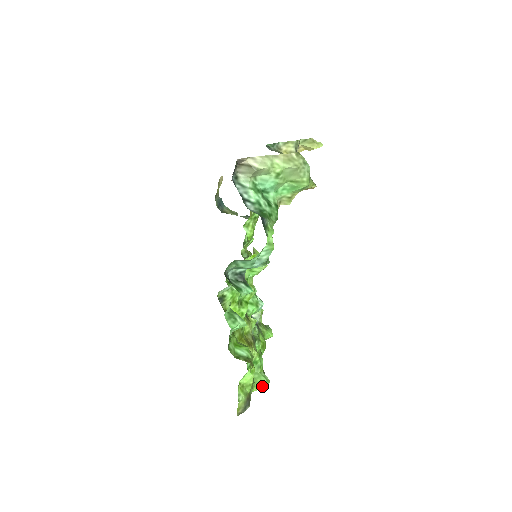
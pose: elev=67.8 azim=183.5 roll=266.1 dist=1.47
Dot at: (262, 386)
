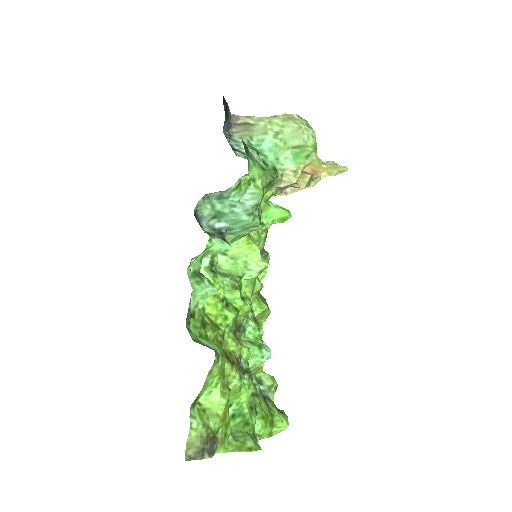
Dot at: (245, 448)
